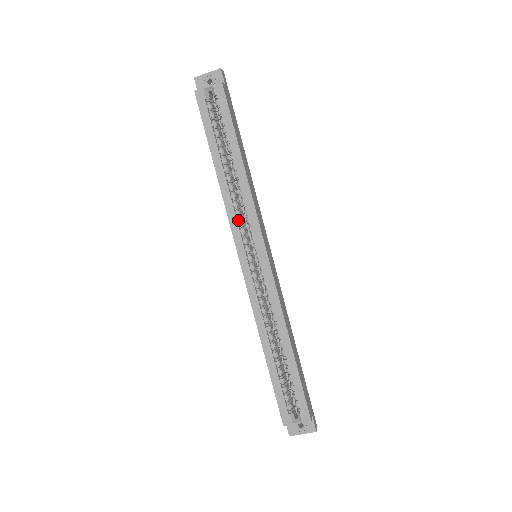
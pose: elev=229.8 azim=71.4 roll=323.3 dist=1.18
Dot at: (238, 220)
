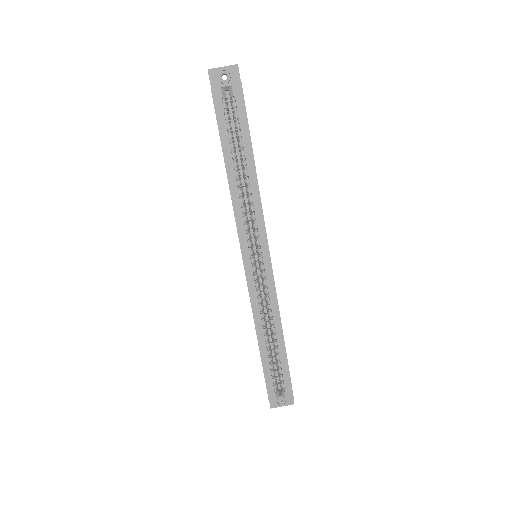
Dot at: (245, 224)
